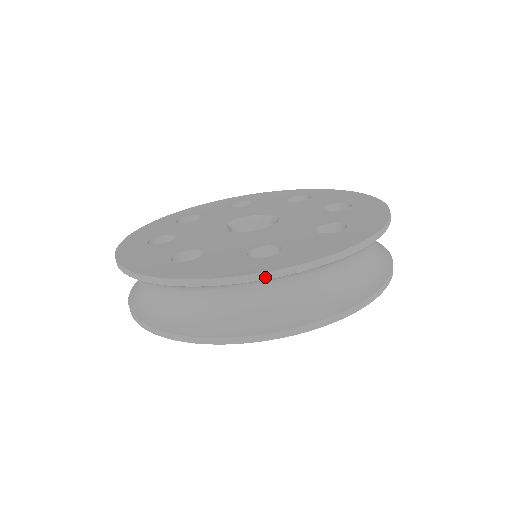
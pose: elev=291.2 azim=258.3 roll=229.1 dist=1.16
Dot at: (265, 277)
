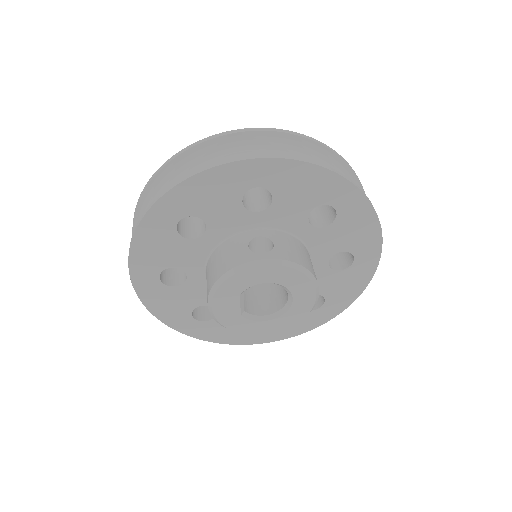
Dot at: (243, 131)
